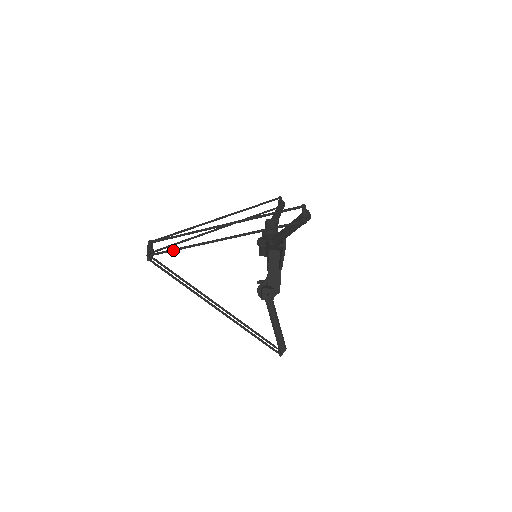
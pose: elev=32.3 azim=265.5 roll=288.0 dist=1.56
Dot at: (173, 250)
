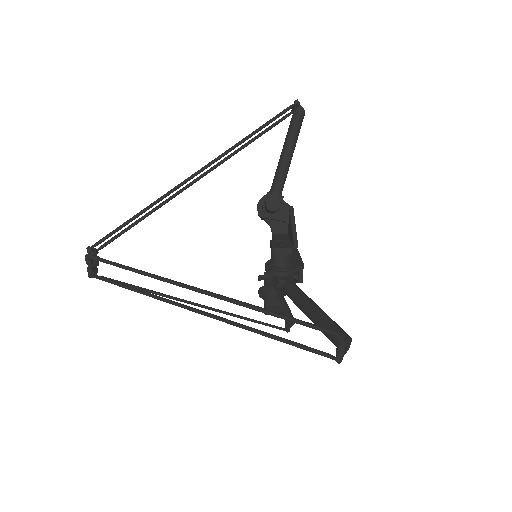
Dot at: occluded
